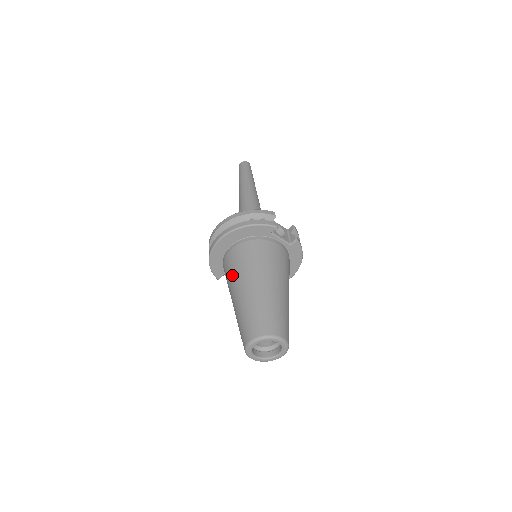
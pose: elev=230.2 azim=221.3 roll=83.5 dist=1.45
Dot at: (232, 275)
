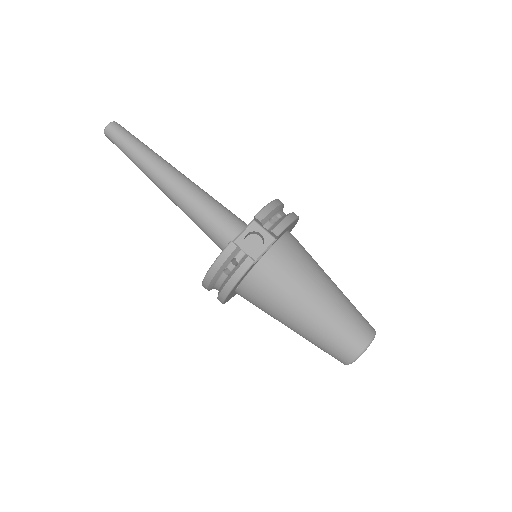
Dot at: occluded
